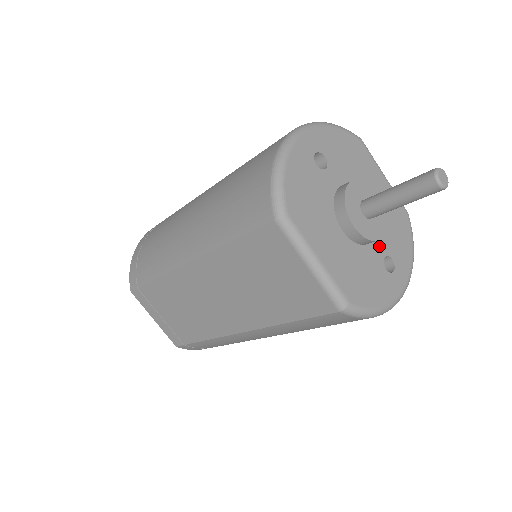
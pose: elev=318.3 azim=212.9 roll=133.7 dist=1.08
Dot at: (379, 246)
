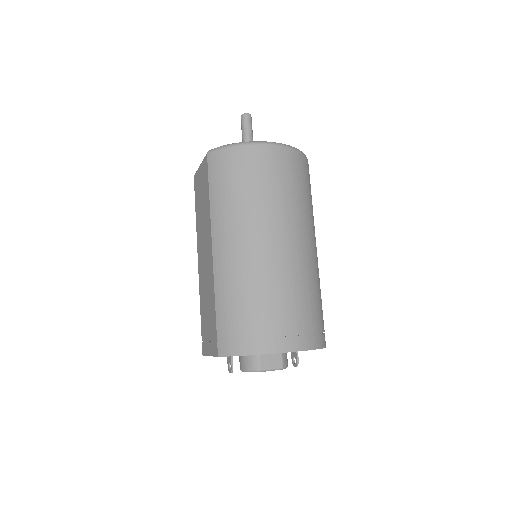
Dot at: occluded
